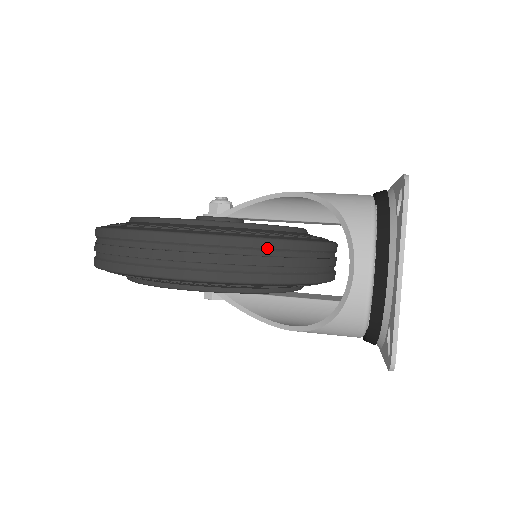
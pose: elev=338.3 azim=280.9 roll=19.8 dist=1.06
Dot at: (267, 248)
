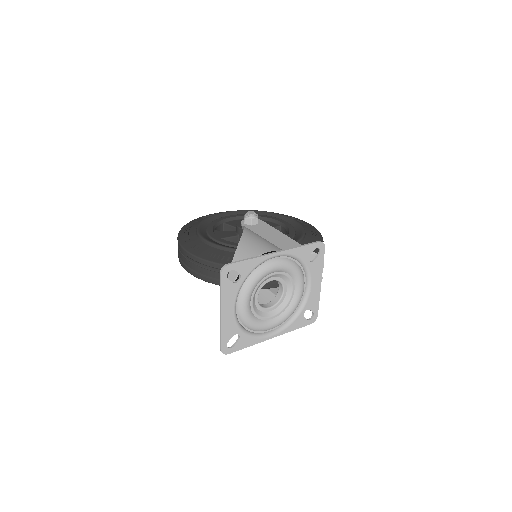
Dot at: (216, 268)
